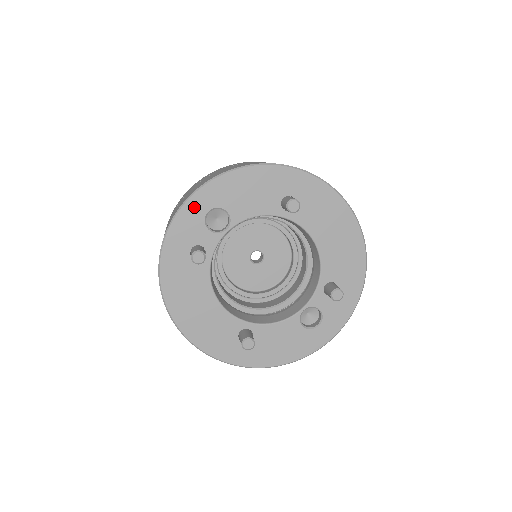
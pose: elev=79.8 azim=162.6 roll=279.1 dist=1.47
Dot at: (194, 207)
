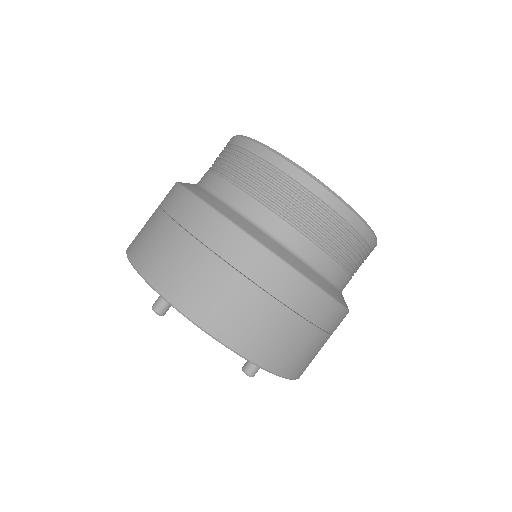
Dot at: occluded
